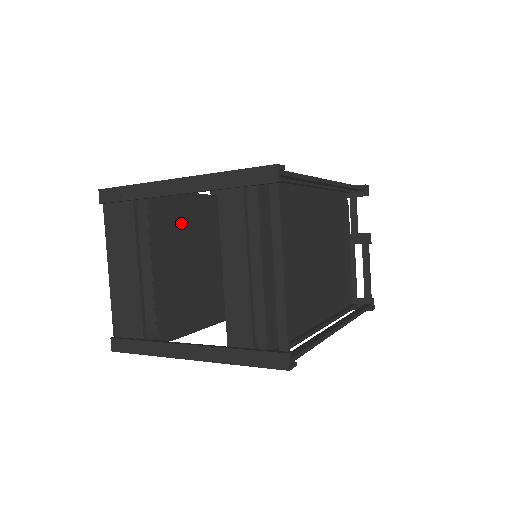
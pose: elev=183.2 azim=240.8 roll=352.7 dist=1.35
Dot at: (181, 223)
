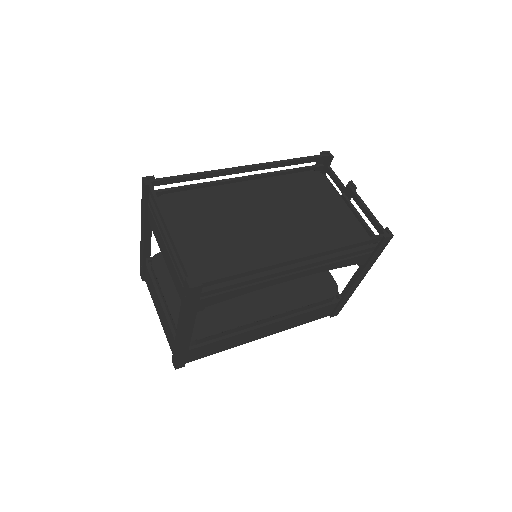
Dot at: occluded
